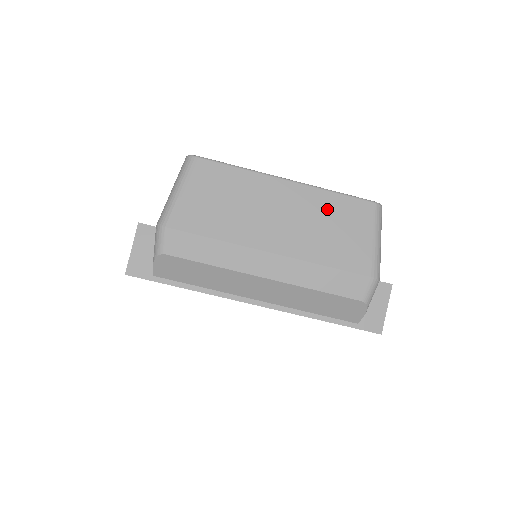
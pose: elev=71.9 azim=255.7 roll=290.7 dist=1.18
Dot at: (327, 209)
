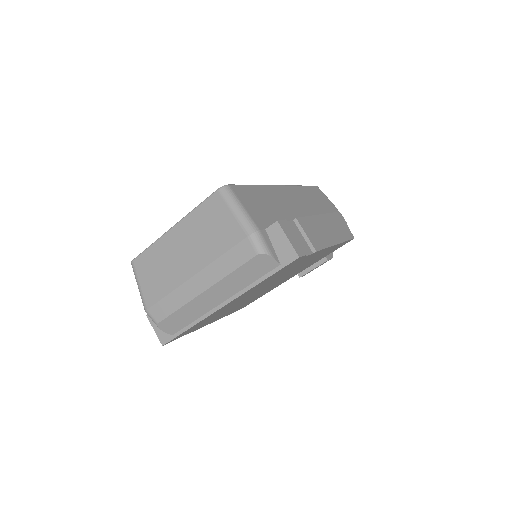
Dot at: (199, 222)
